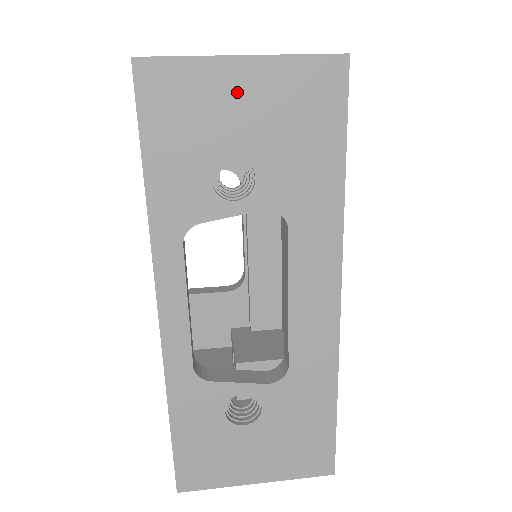
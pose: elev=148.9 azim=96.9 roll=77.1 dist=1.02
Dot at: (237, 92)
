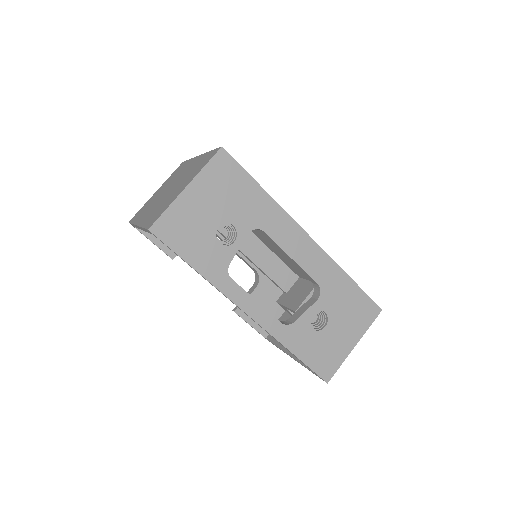
Dot at: (196, 202)
